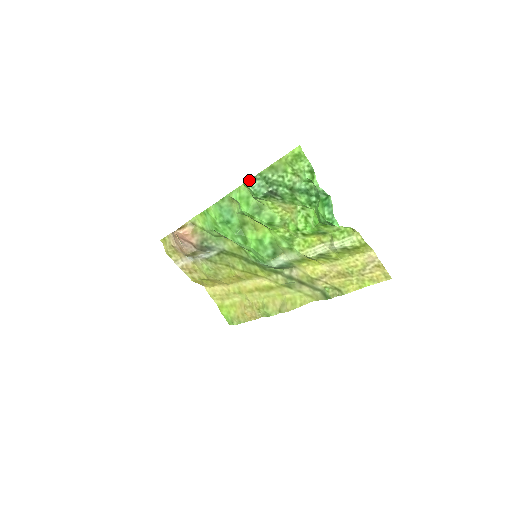
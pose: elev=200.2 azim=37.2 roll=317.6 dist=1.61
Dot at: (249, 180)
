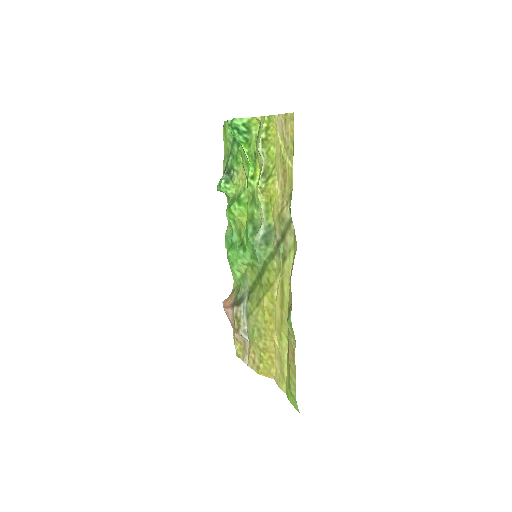
Dot at: occluded
